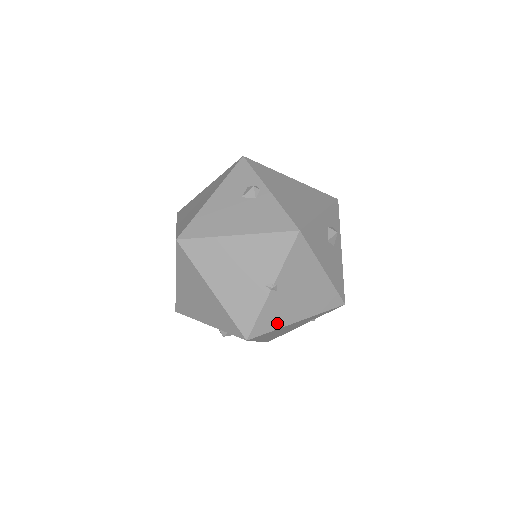
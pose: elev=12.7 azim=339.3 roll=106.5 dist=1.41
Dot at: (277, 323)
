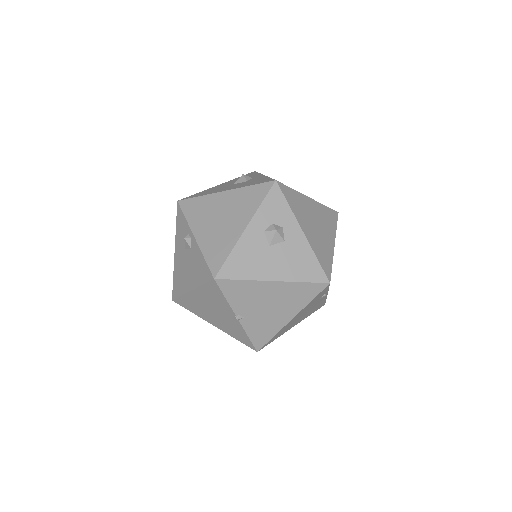
Dot at: (272, 331)
